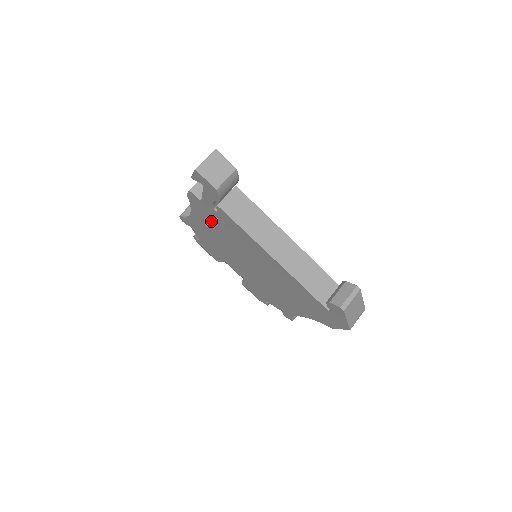
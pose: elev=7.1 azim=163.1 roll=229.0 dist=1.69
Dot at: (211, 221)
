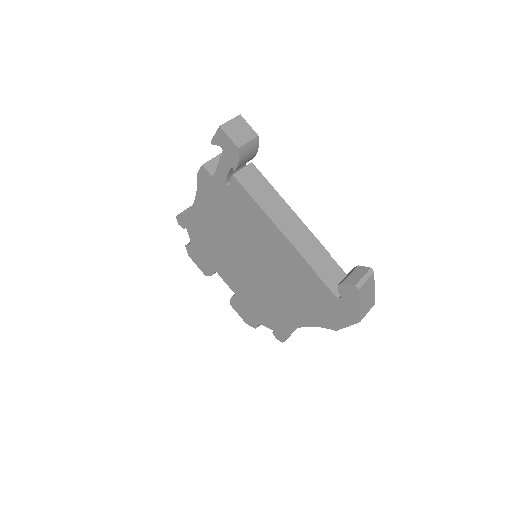
Dot at: (217, 206)
